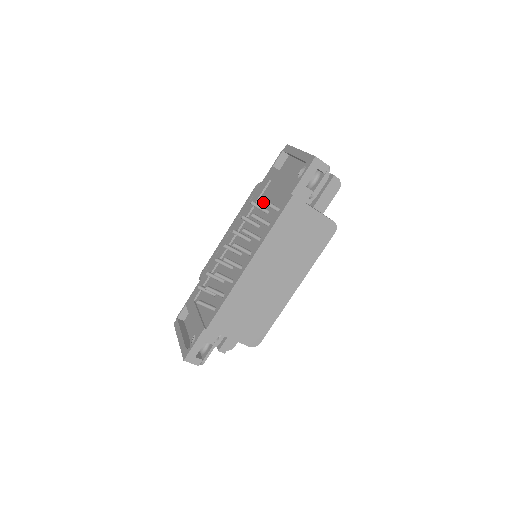
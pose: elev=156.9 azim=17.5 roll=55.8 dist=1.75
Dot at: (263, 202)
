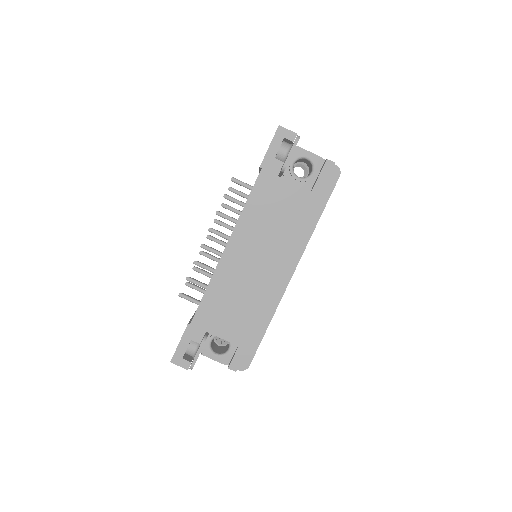
Dot at: (234, 181)
